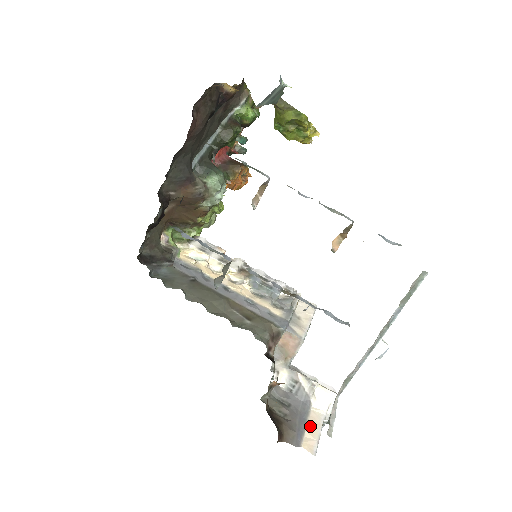
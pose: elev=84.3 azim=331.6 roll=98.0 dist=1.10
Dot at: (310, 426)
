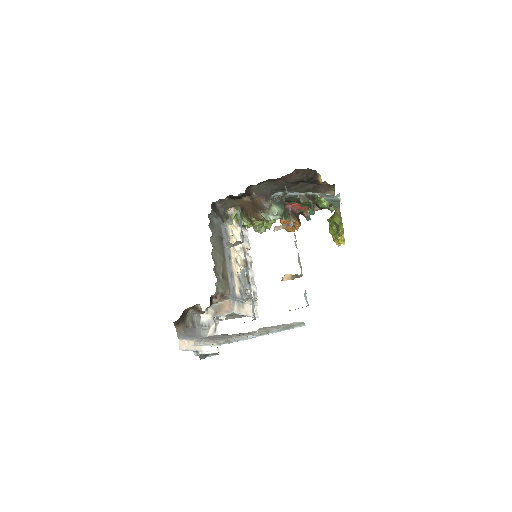
Dot at: (192, 343)
